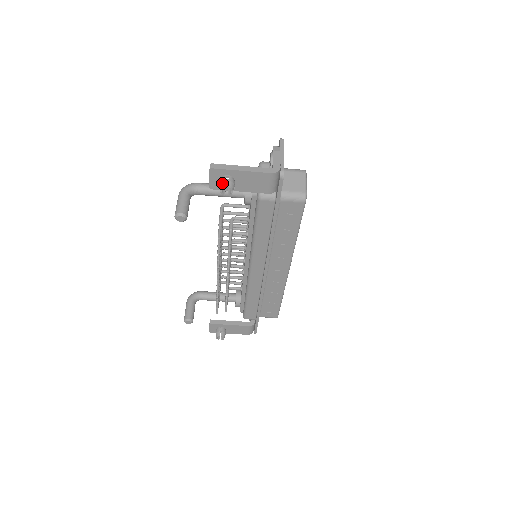
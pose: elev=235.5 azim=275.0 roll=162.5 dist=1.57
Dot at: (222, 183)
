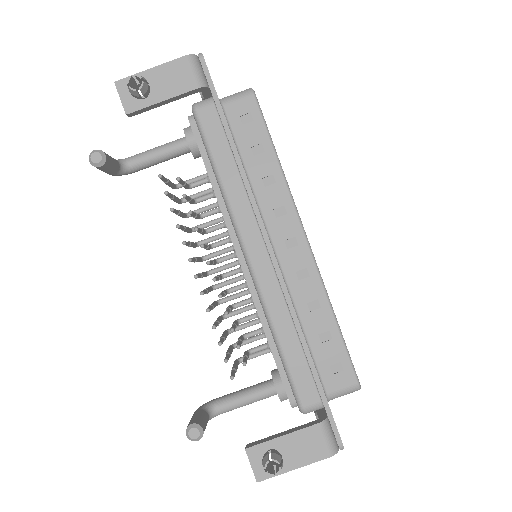
Dot at: (129, 80)
